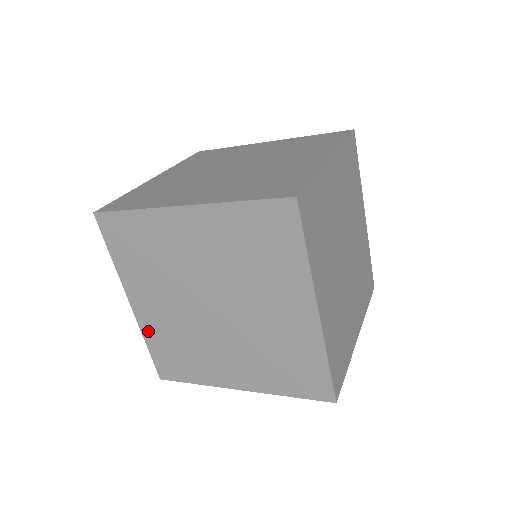
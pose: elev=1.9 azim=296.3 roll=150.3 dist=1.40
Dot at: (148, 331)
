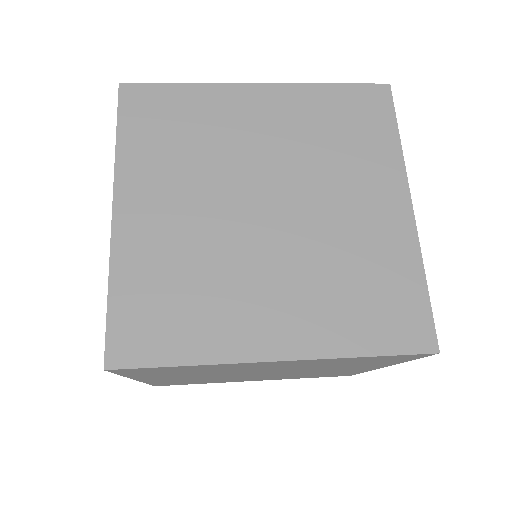
Dot at: (155, 382)
